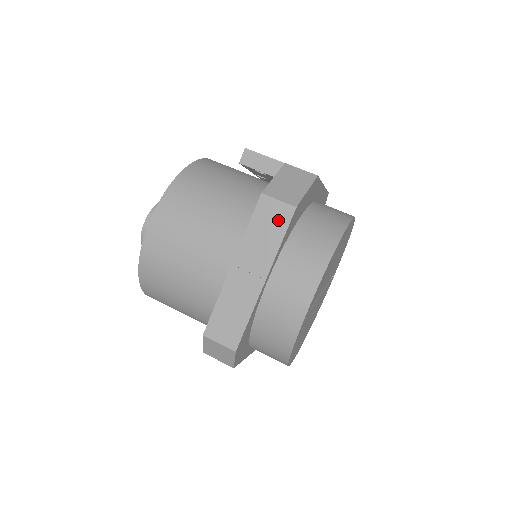
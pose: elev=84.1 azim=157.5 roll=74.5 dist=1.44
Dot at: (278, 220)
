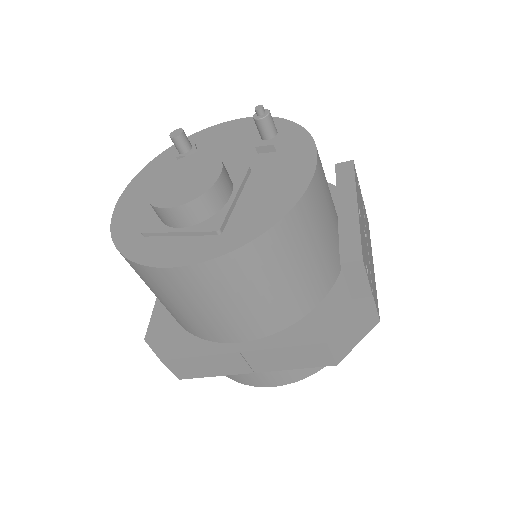
Dot at: (313, 361)
